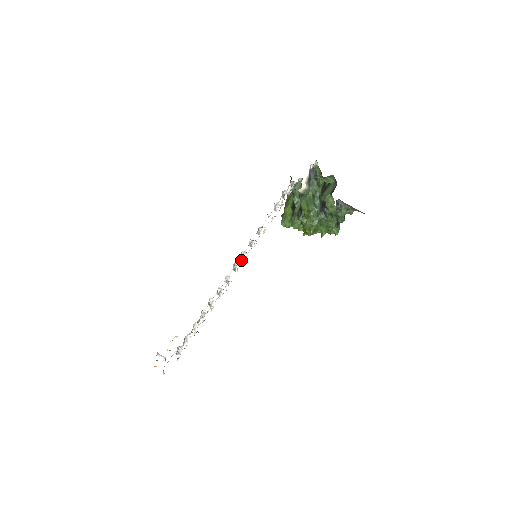
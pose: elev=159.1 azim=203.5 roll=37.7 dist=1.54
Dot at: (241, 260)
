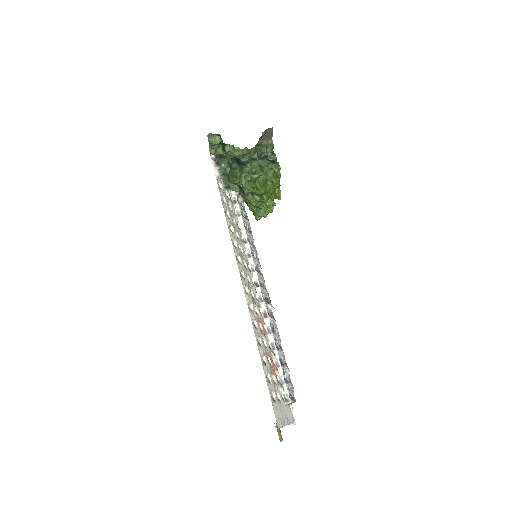
Dot at: (254, 274)
